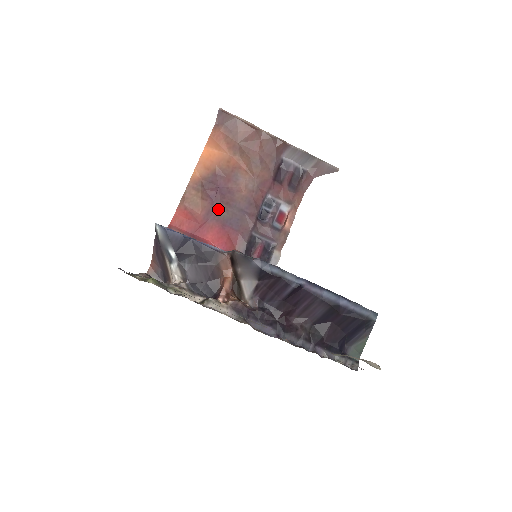
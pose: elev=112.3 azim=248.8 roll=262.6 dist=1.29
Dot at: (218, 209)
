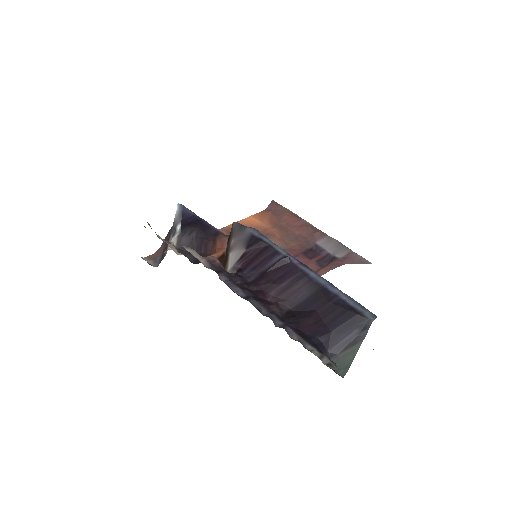
Dot at: occluded
